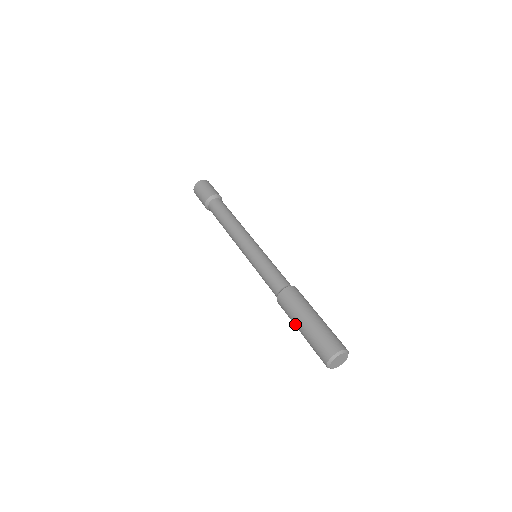
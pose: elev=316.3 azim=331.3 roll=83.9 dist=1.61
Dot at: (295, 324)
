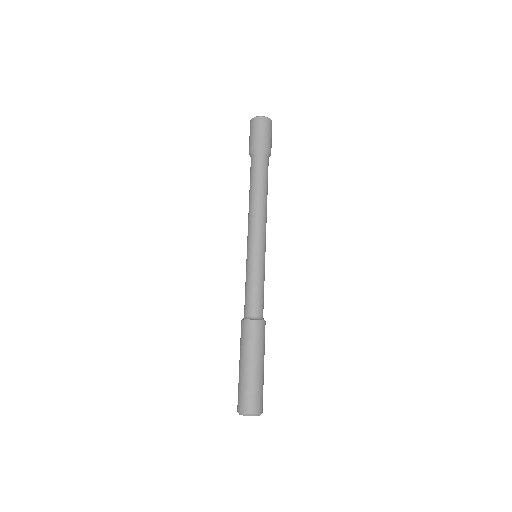
Dot at: (240, 356)
